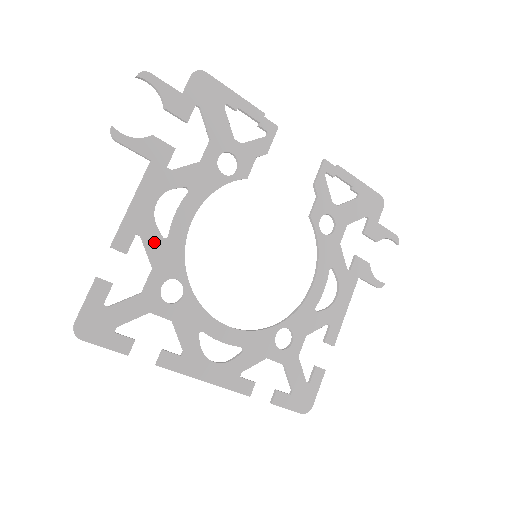
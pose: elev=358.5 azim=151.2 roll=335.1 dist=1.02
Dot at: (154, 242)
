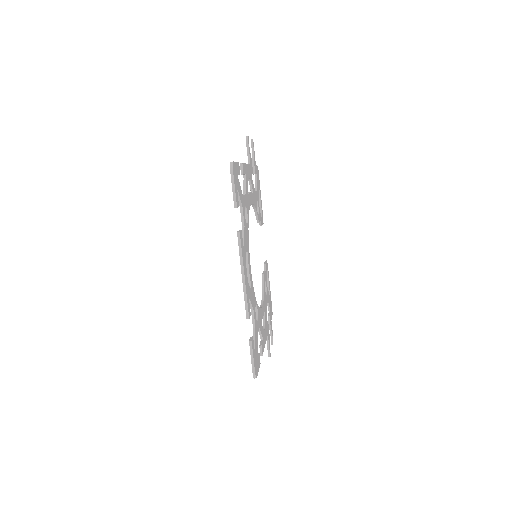
Dot at: (247, 187)
